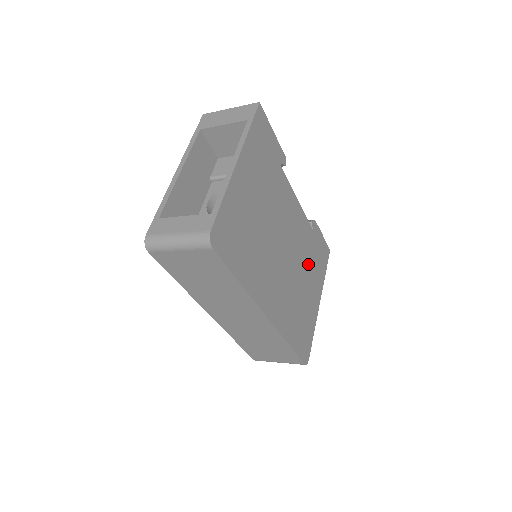
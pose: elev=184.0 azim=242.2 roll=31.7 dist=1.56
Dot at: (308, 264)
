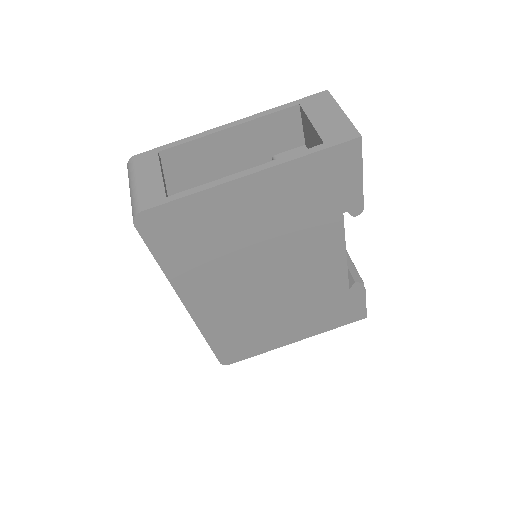
Dot at: (308, 308)
